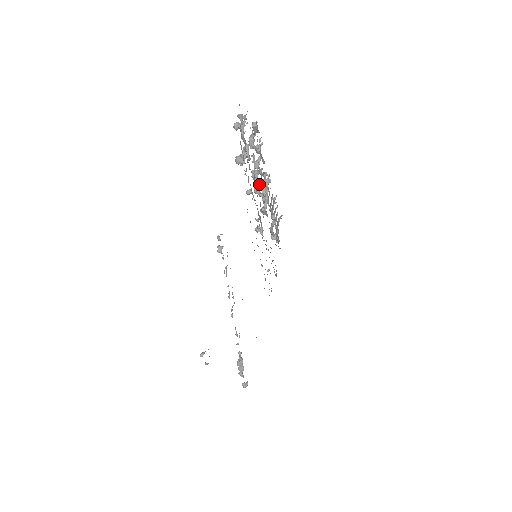
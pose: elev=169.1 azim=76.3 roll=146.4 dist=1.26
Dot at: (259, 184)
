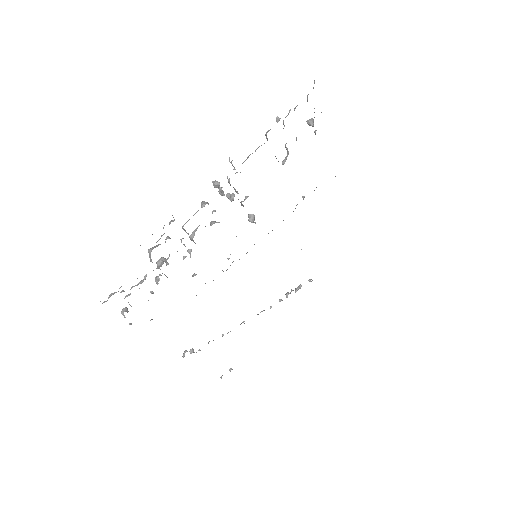
Dot at: occluded
